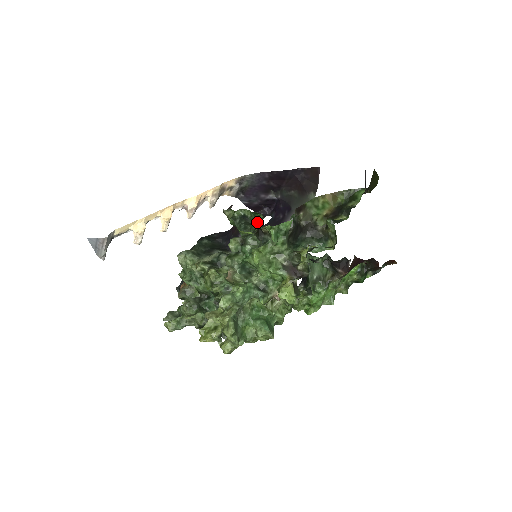
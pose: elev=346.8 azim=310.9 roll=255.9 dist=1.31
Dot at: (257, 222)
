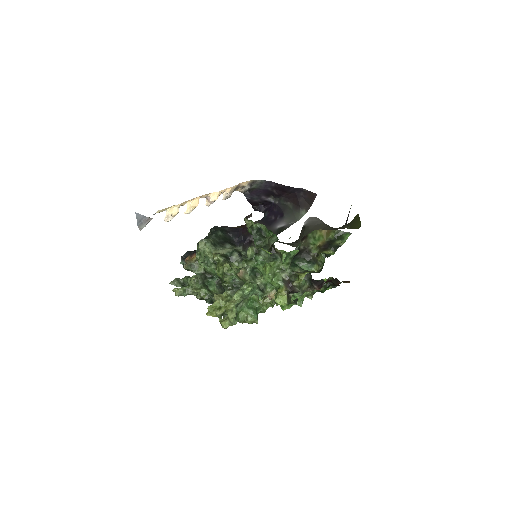
Dot at: (272, 241)
